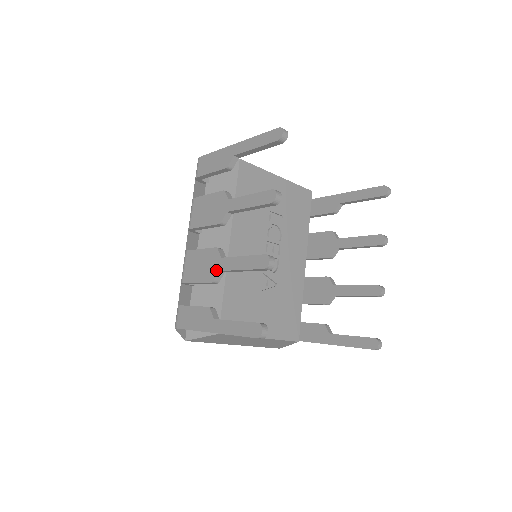
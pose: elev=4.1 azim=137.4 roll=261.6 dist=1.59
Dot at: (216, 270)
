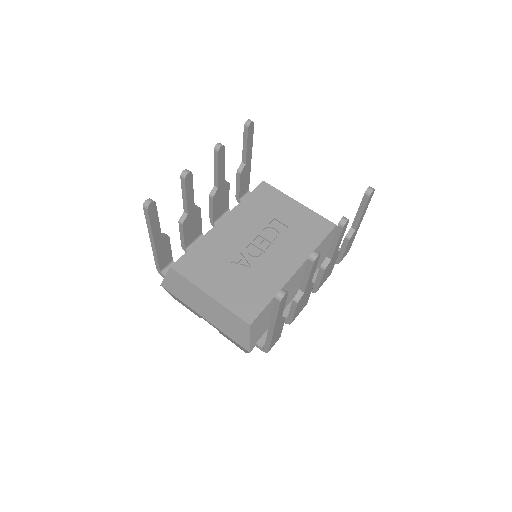
Dot at: (184, 214)
